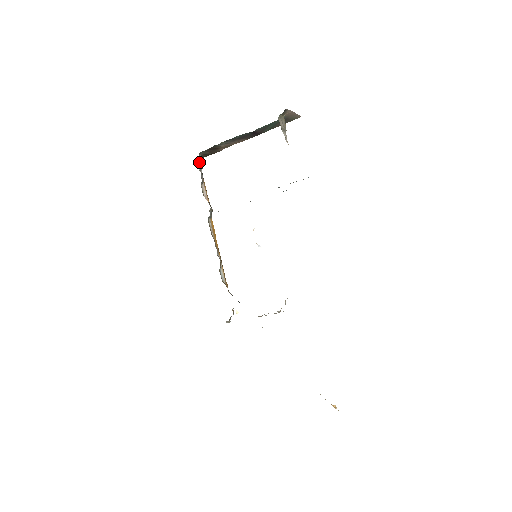
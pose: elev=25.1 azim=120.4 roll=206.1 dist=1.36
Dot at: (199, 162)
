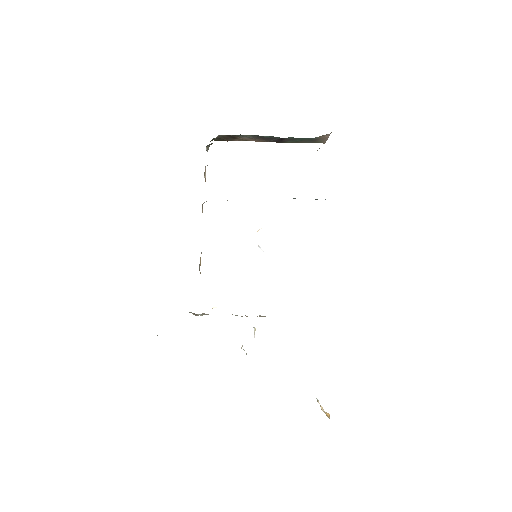
Dot at: (211, 143)
